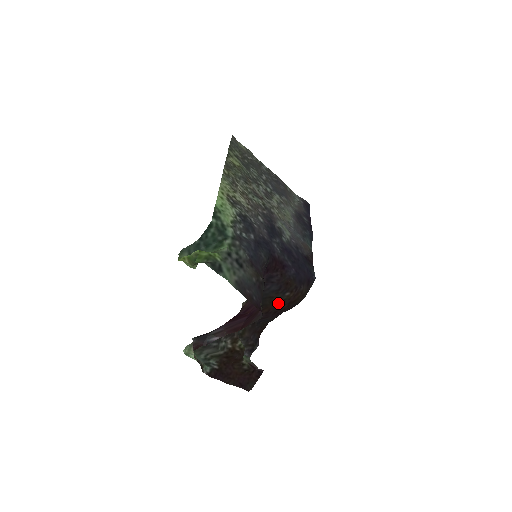
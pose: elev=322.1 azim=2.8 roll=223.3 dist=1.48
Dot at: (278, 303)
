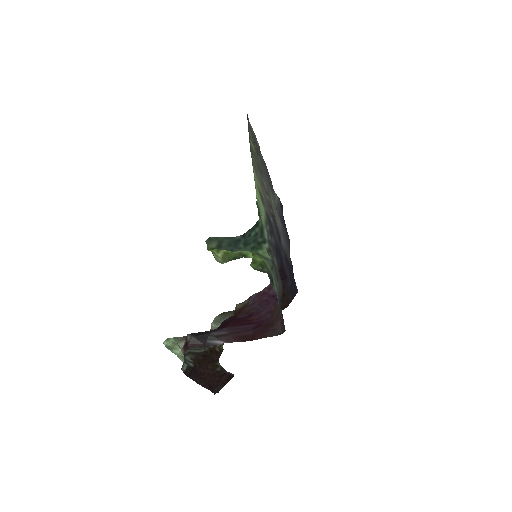
Dot at: occluded
